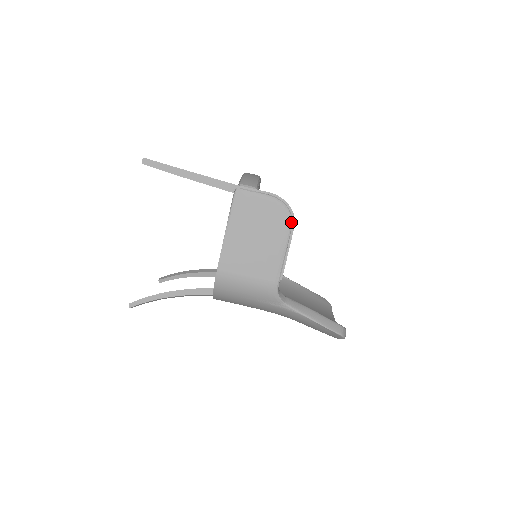
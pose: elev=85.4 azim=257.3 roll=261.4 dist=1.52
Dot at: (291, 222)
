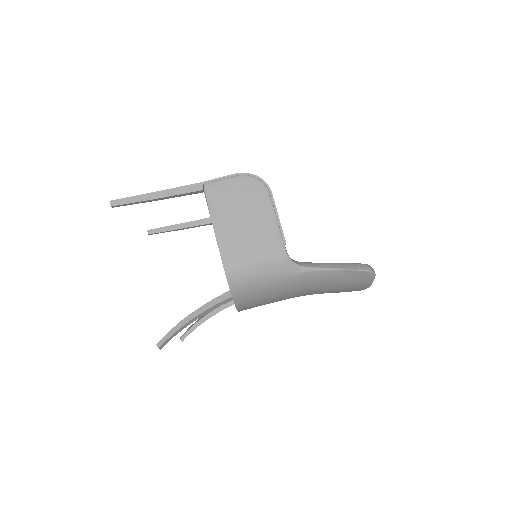
Dot at: (266, 189)
